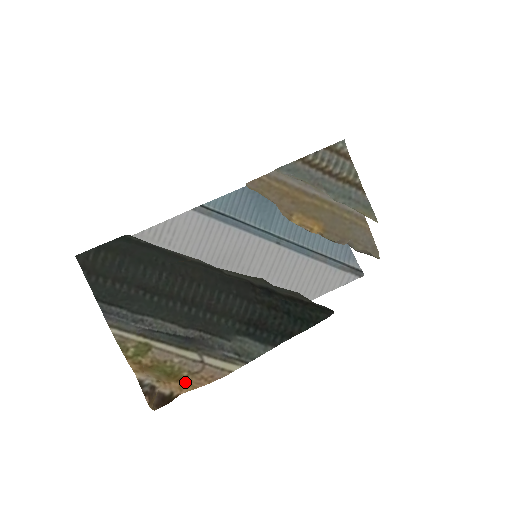
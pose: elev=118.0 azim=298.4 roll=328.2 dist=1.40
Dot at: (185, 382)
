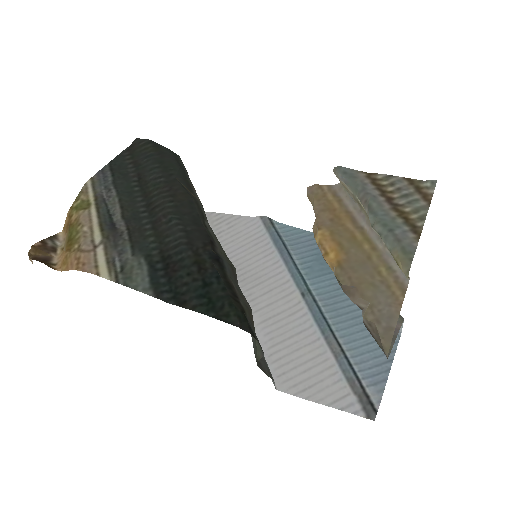
Dot at: (68, 255)
